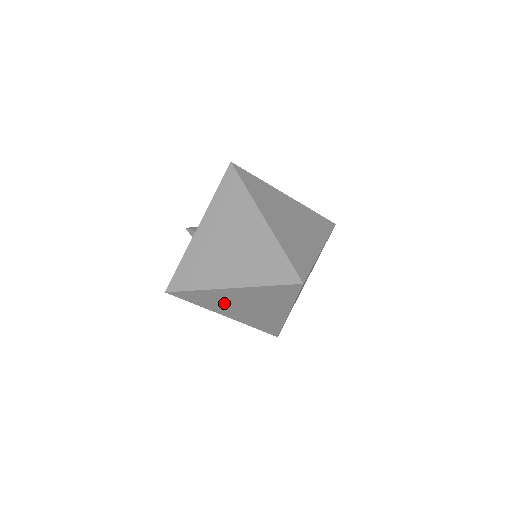
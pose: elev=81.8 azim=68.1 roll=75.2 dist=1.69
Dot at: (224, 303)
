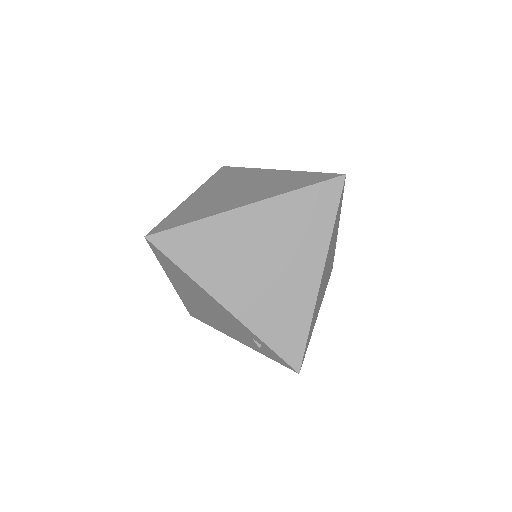
Dot at: (231, 257)
